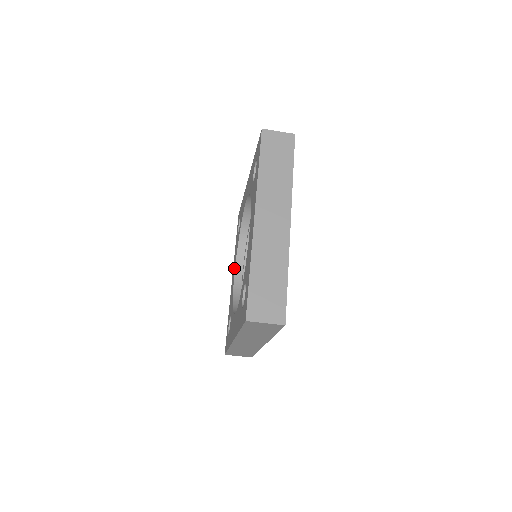
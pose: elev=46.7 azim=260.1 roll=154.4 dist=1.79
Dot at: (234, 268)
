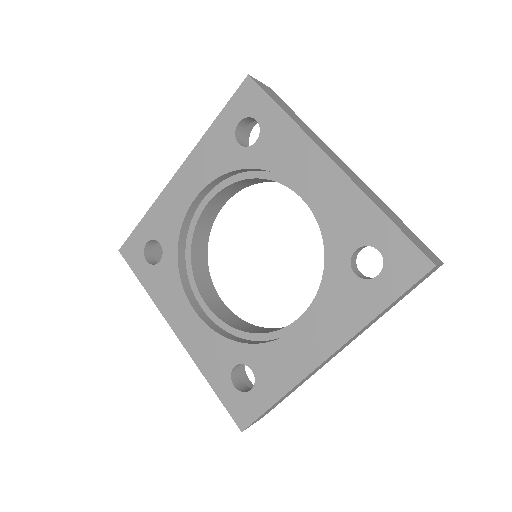
Dot at: (198, 182)
